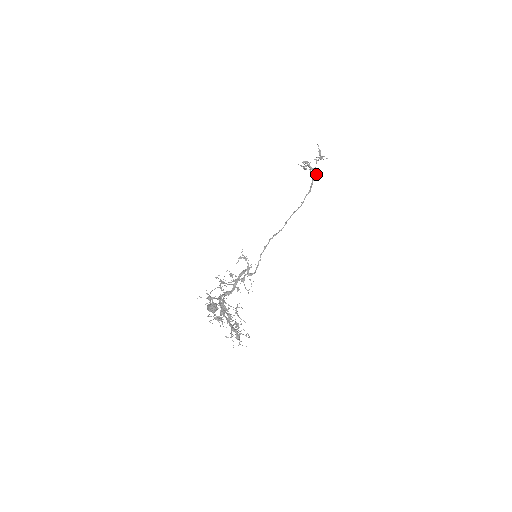
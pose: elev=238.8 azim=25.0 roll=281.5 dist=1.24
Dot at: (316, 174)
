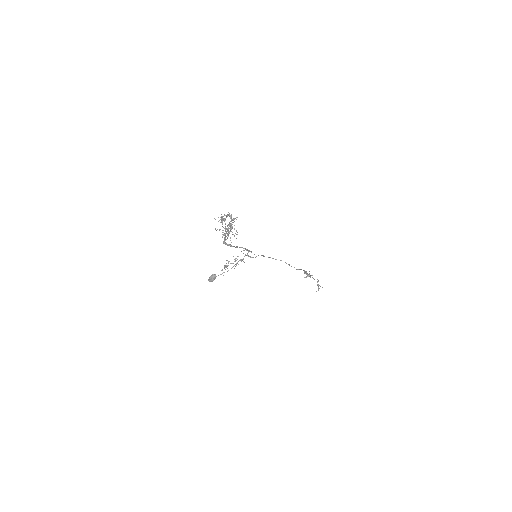
Dot at: (311, 275)
